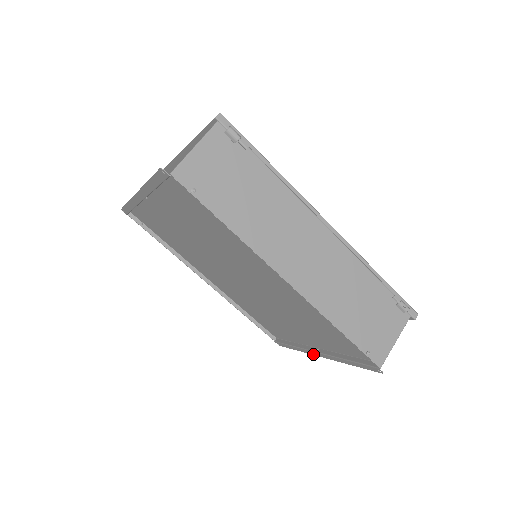
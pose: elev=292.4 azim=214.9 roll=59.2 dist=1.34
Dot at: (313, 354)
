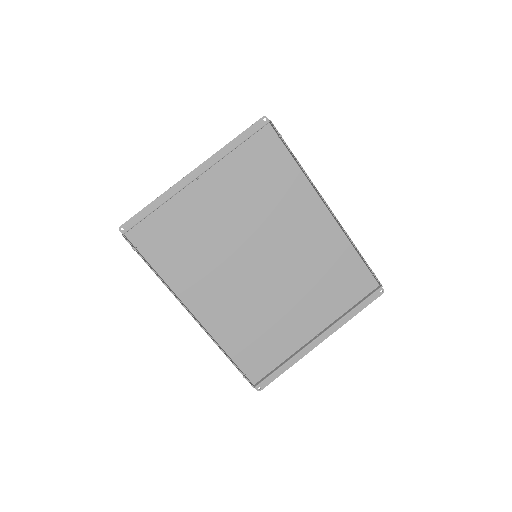
Dot at: (312, 348)
